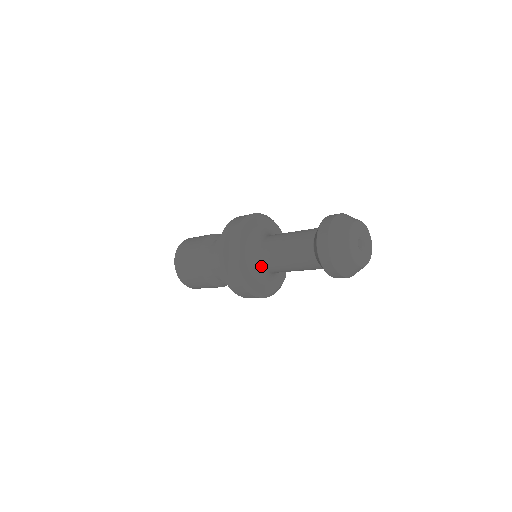
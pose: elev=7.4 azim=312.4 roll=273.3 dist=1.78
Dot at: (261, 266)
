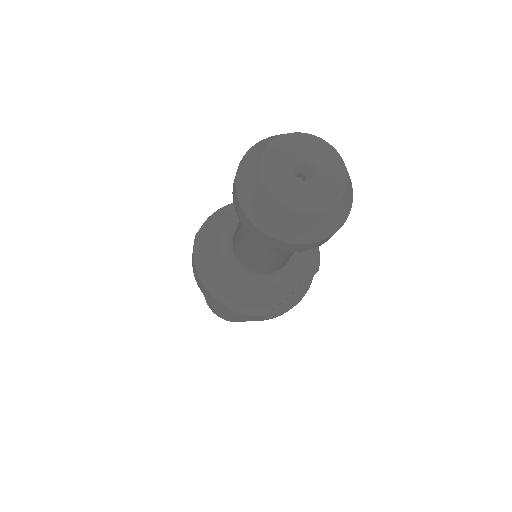
Dot at: (232, 243)
